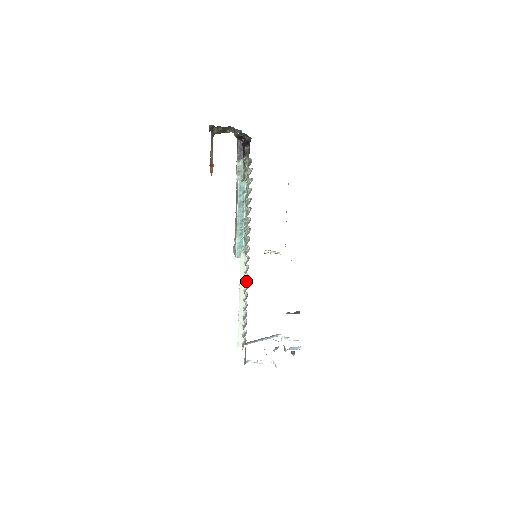
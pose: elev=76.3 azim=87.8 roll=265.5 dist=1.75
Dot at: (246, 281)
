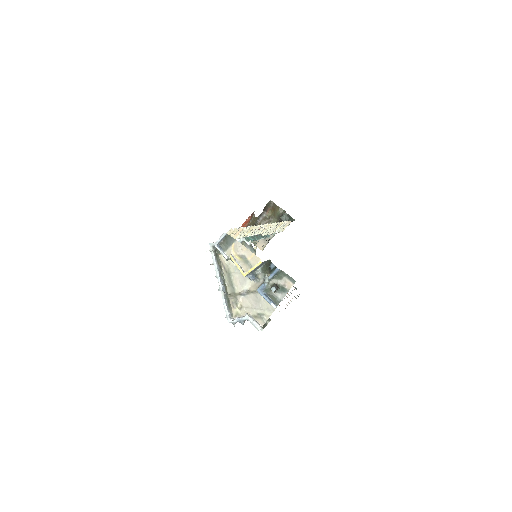
Dot at: (259, 226)
